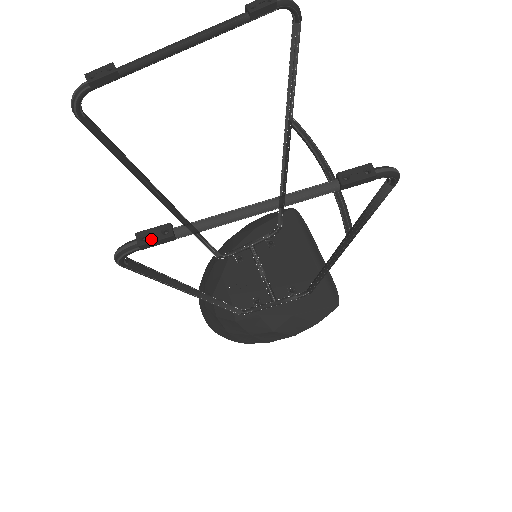
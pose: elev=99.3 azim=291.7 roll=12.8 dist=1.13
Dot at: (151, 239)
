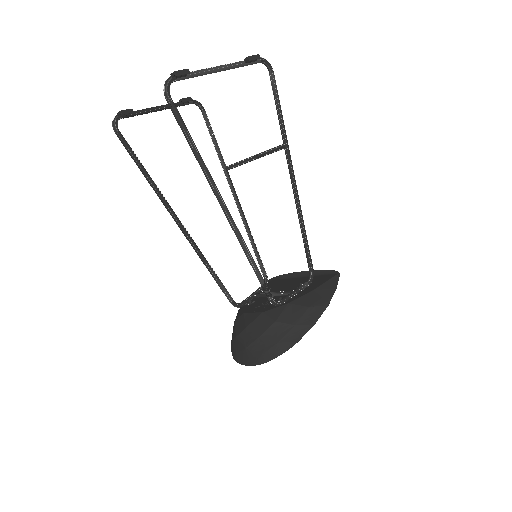
Dot at: (179, 71)
